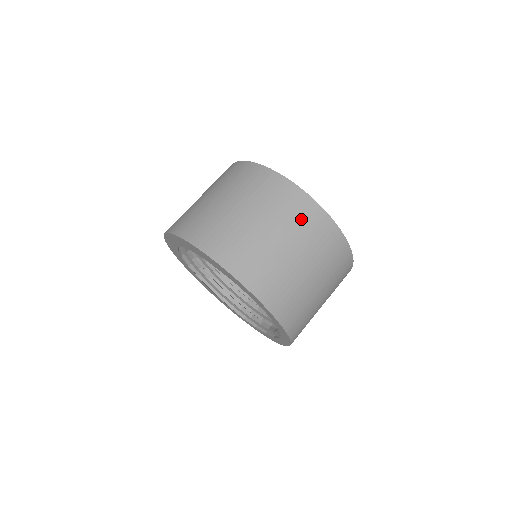
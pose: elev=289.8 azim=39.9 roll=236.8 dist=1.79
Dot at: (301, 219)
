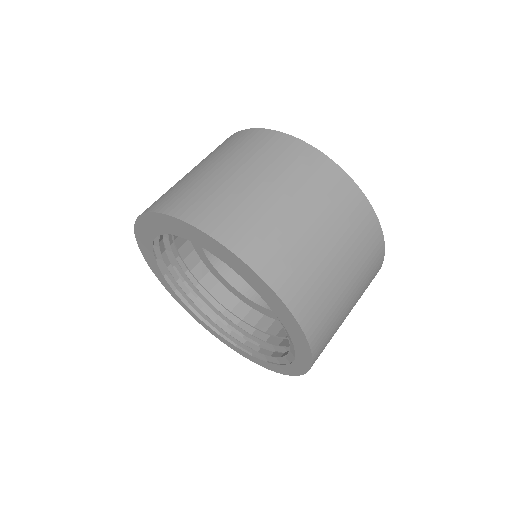
Dot at: (370, 263)
